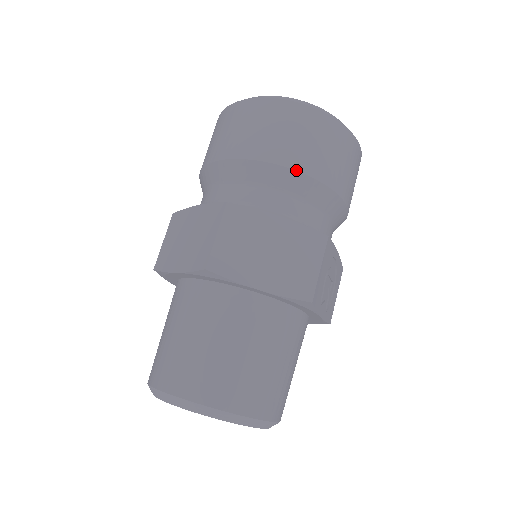
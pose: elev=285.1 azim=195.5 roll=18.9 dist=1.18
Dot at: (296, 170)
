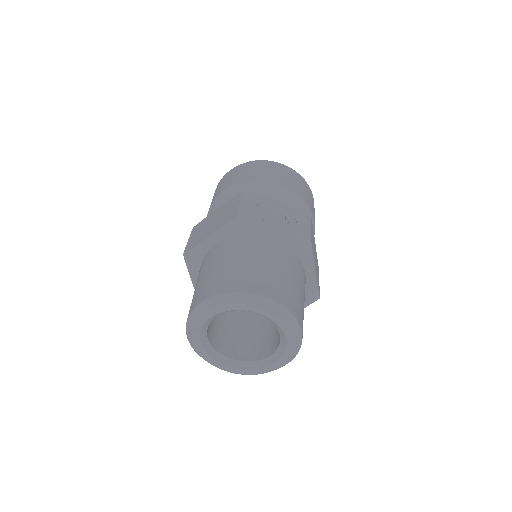
Dot at: (224, 190)
